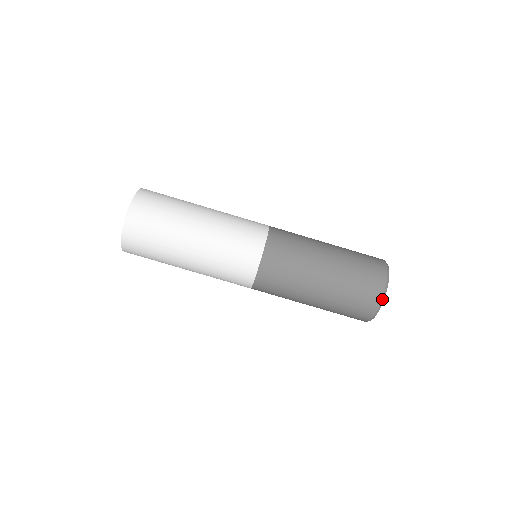
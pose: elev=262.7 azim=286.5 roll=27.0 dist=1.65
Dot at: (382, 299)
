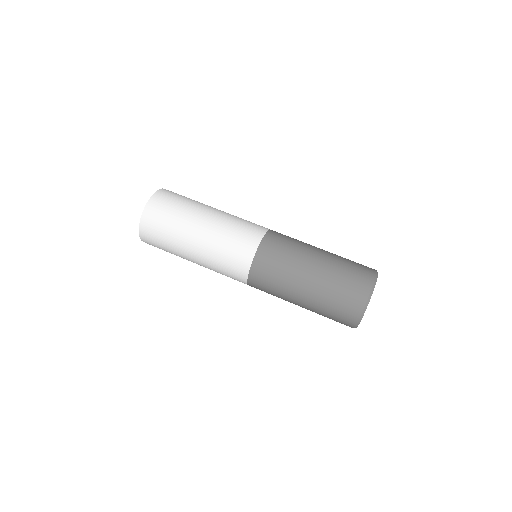
Dot at: (376, 271)
